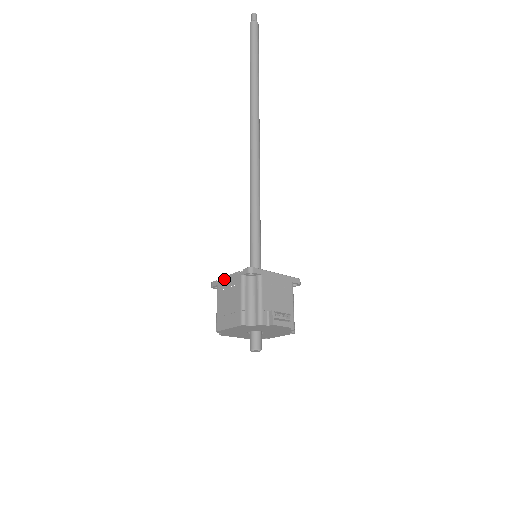
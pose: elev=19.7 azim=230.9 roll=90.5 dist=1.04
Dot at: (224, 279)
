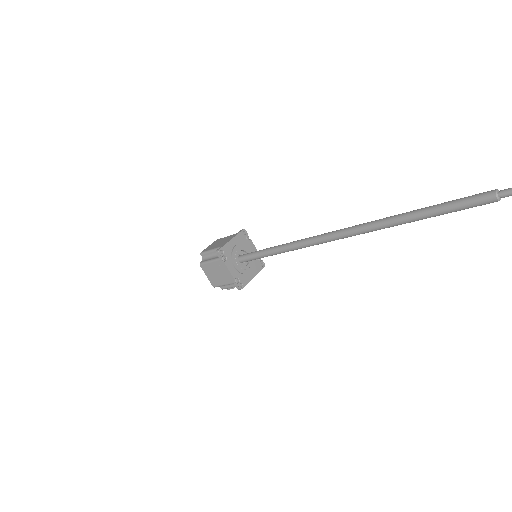
Dot at: (225, 267)
